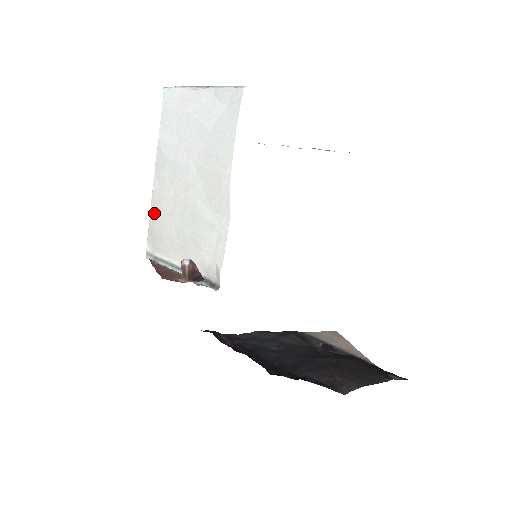
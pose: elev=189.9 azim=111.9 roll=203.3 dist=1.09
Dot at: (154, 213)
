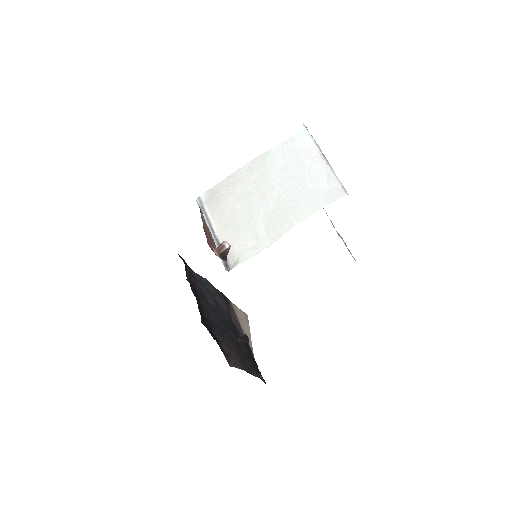
Dot at: (227, 183)
